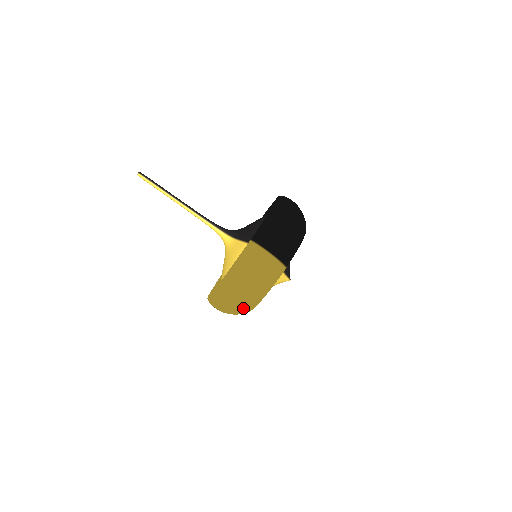
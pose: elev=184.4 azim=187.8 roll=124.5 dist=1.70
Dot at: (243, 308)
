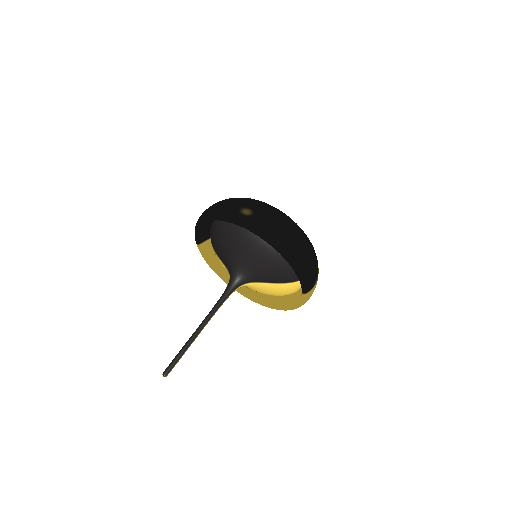
Dot at: occluded
